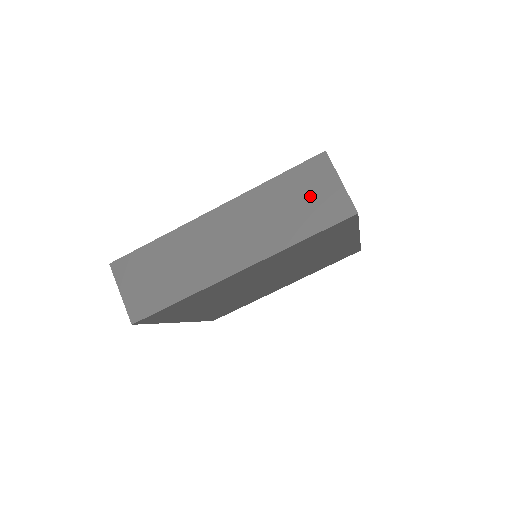
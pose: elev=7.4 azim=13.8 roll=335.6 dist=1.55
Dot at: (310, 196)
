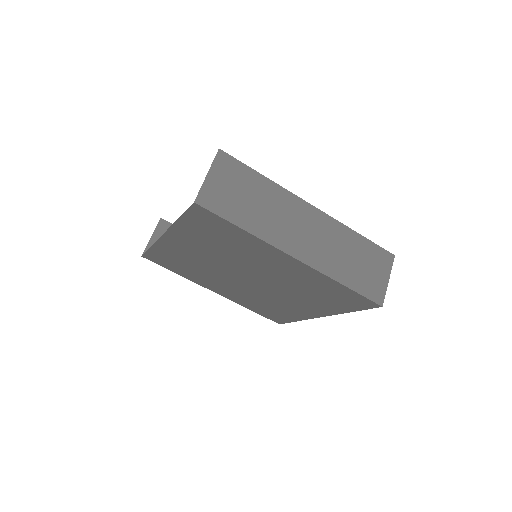
Dot at: (369, 268)
